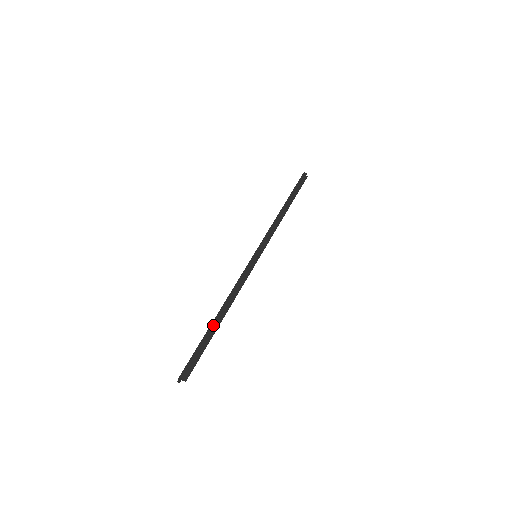
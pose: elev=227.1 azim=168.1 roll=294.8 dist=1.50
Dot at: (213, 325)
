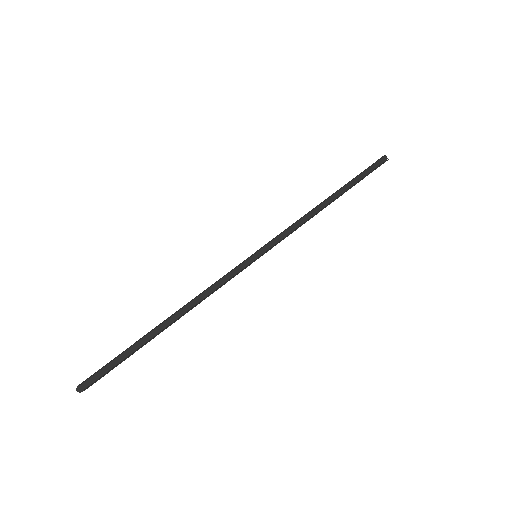
Dot at: (151, 331)
